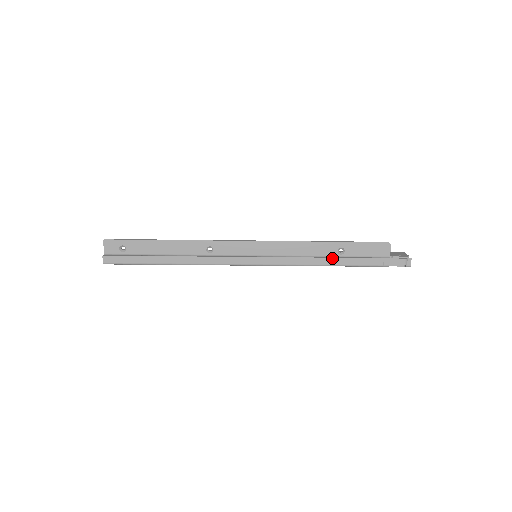
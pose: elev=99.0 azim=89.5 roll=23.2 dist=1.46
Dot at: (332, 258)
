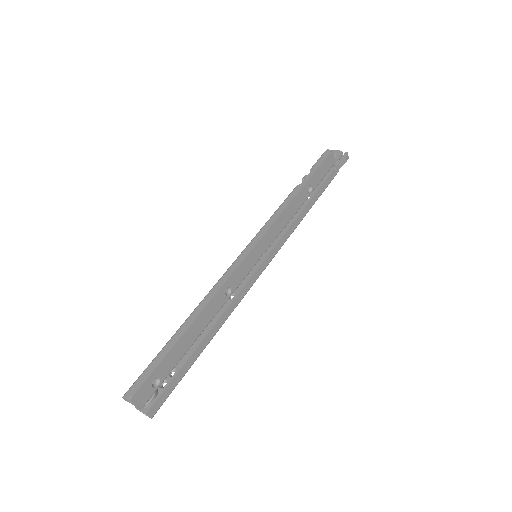
Dot at: (310, 201)
